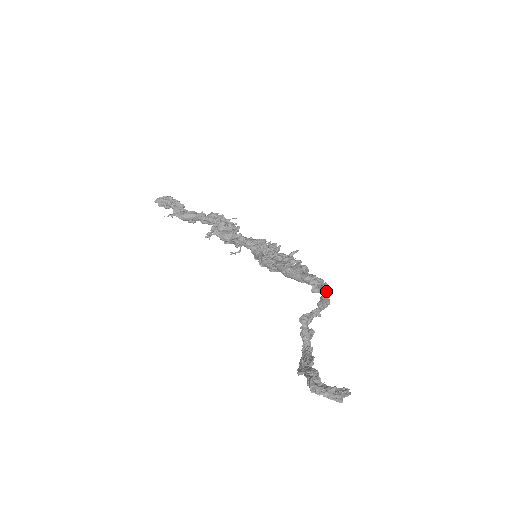
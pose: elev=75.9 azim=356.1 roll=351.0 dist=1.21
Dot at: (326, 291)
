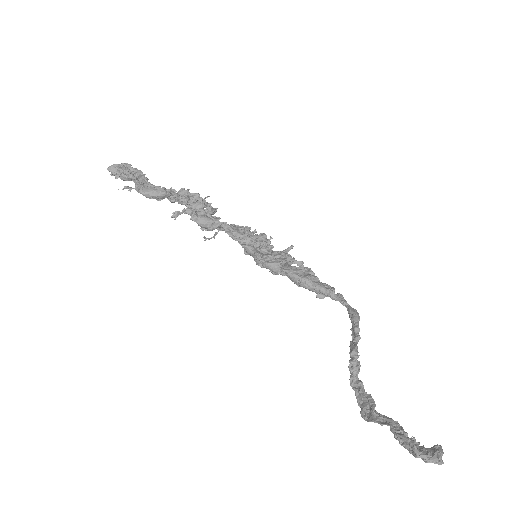
Dot at: (353, 310)
